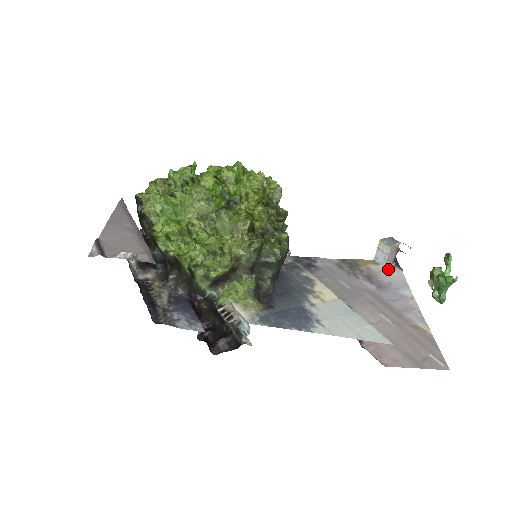
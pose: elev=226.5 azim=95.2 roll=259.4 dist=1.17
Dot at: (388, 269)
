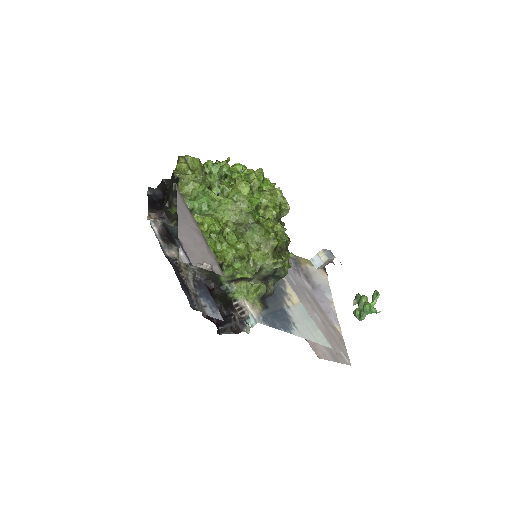
Dot at: (319, 272)
